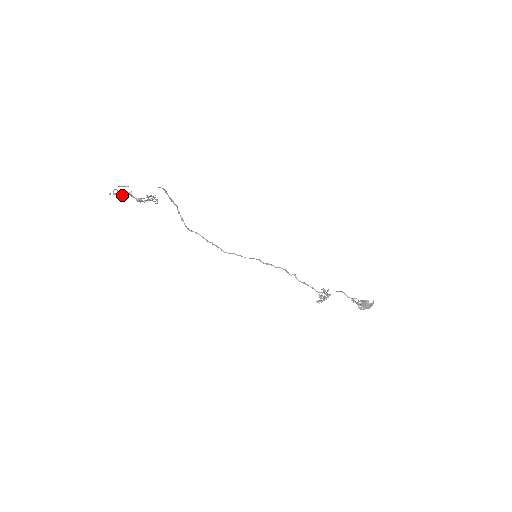
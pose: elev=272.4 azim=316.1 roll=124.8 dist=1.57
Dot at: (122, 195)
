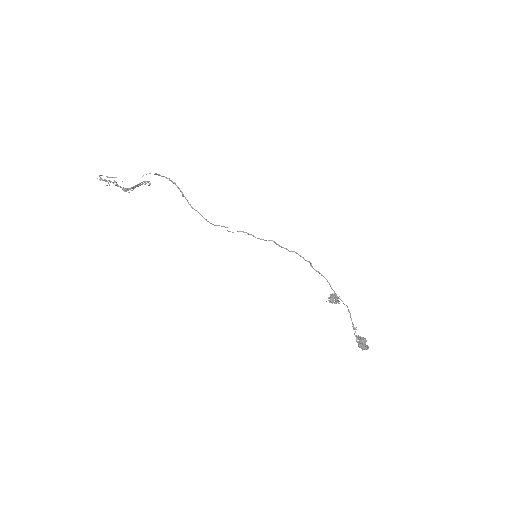
Dot at: (107, 185)
